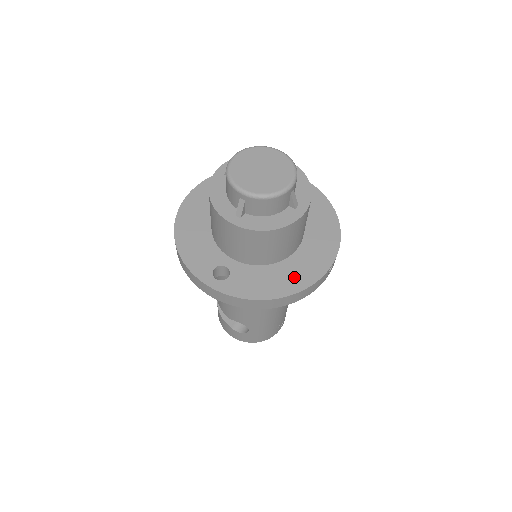
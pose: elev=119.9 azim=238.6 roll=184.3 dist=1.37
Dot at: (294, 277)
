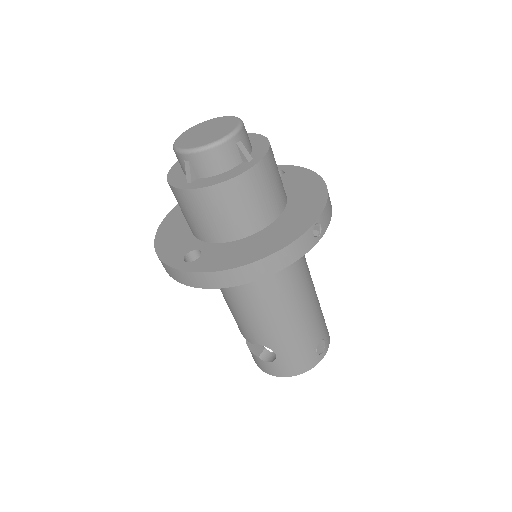
Dot at: (269, 242)
